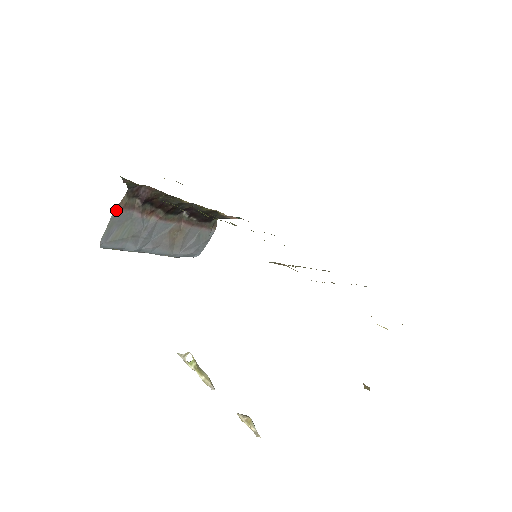
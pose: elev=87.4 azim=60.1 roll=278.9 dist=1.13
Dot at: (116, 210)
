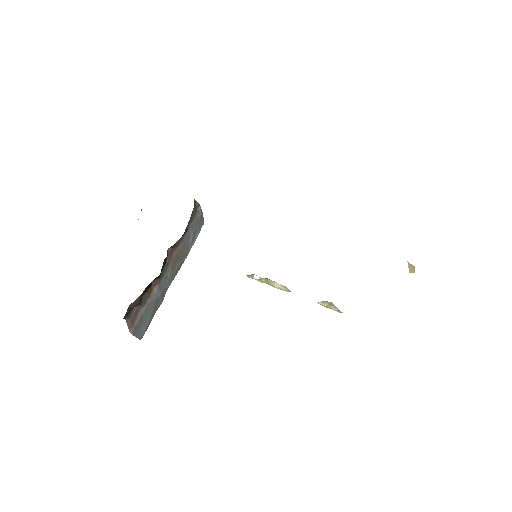
Dot at: (131, 331)
